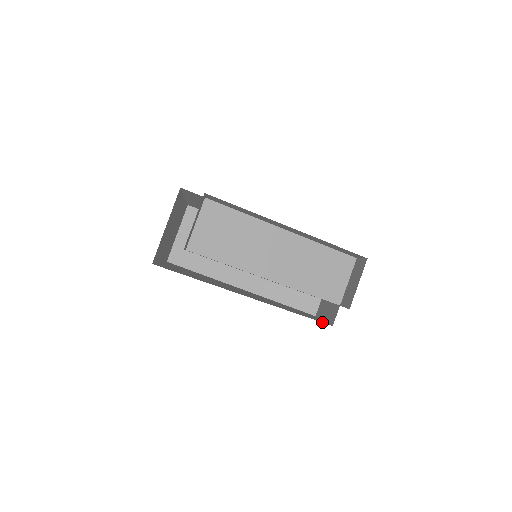
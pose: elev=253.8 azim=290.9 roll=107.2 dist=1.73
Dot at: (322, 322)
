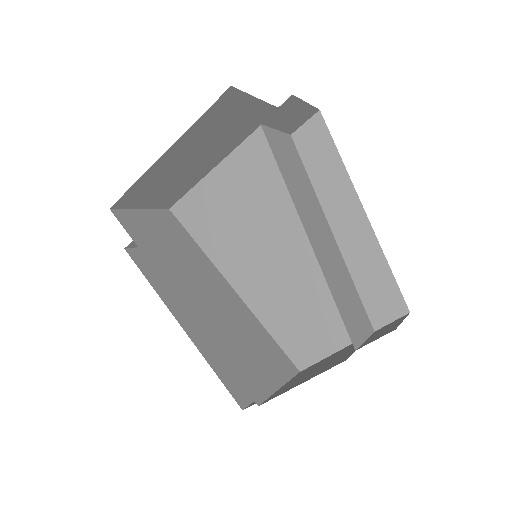
Dot at: occluded
